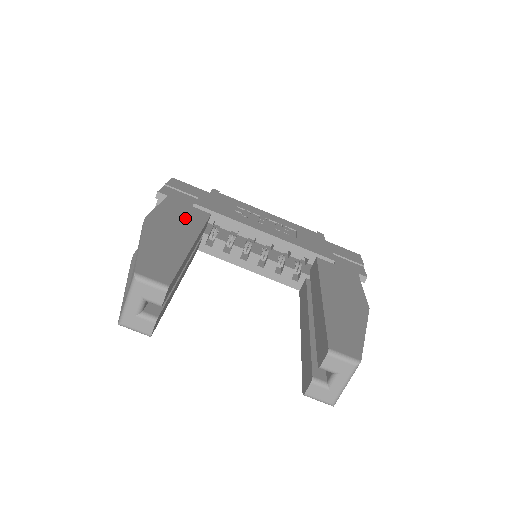
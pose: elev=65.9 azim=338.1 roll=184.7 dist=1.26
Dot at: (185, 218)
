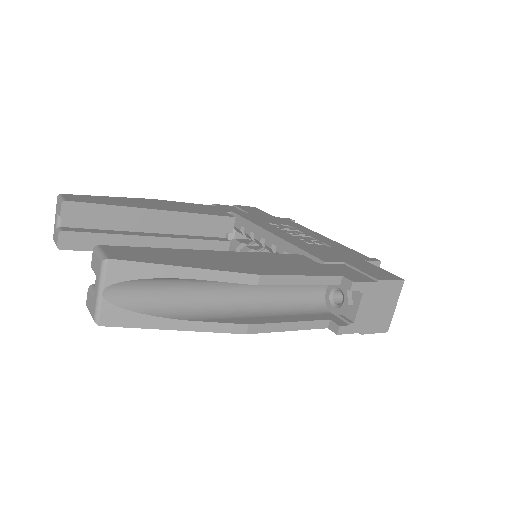
Dot at: (195, 209)
